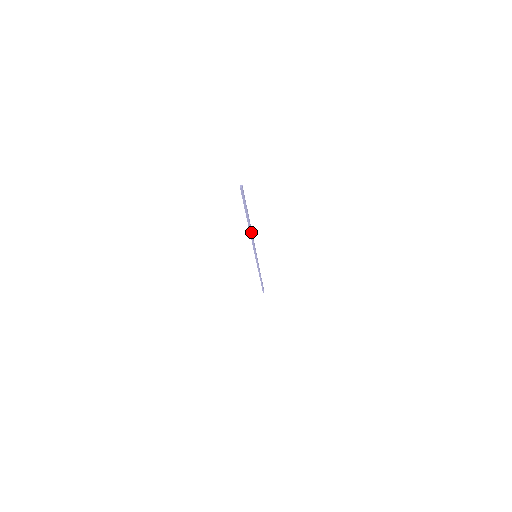
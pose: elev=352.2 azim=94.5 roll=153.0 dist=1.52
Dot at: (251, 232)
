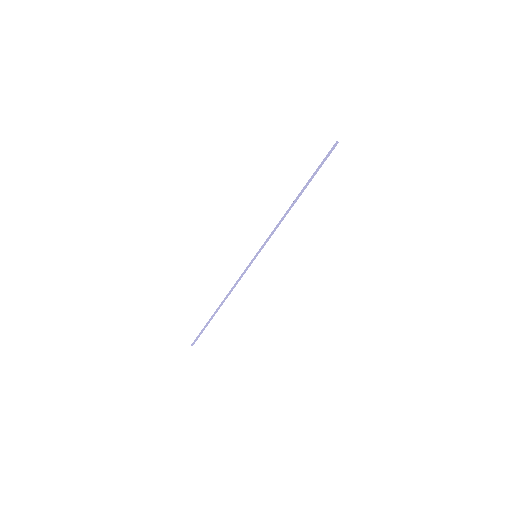
Dot at: (290, 209)
